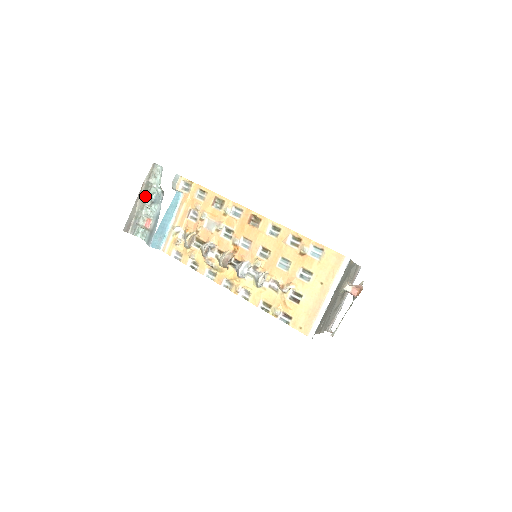
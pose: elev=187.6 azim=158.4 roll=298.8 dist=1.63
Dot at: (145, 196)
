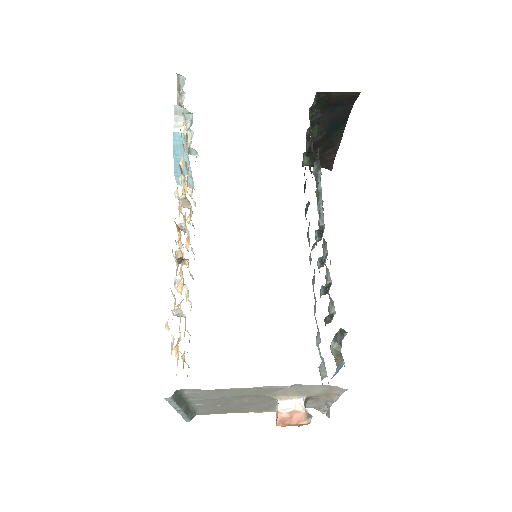
Dot at: occluded
